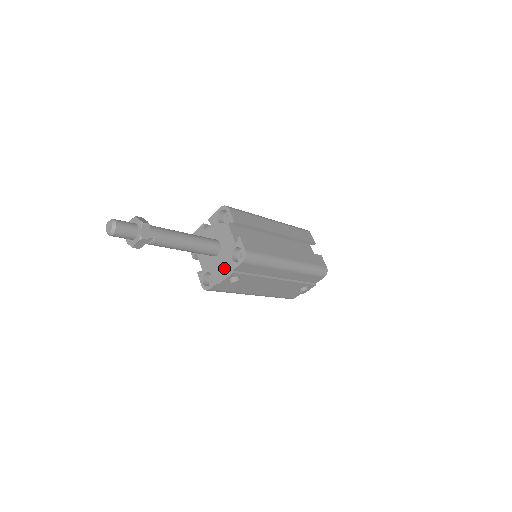
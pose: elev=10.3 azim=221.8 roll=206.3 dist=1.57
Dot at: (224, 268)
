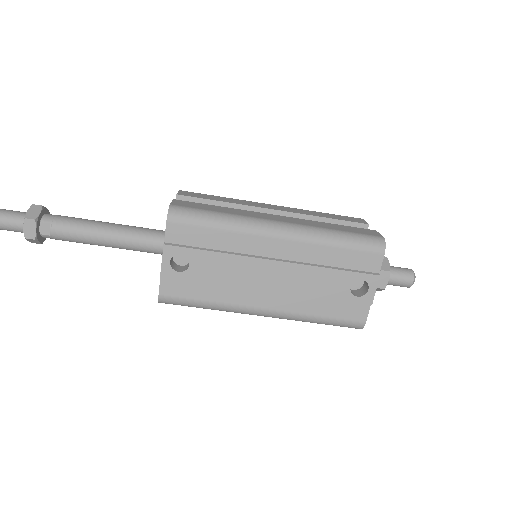
Dot at: occluded
